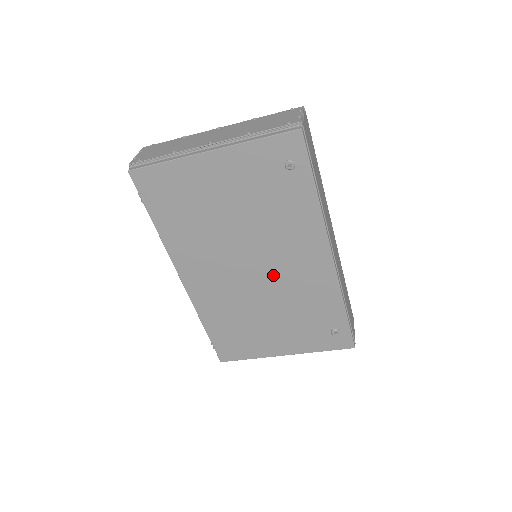
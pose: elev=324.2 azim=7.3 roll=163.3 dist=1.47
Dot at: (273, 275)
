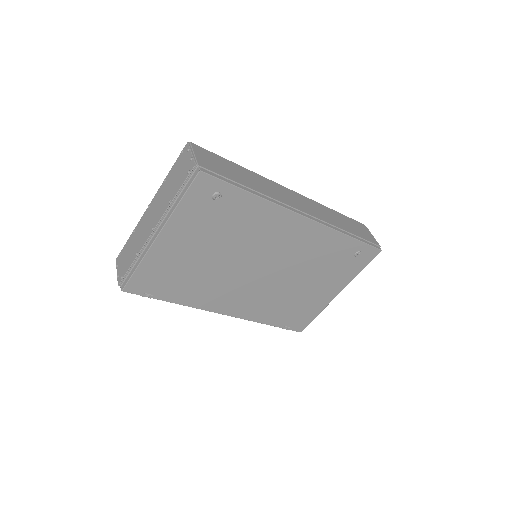
Dot at: (278, 261)
